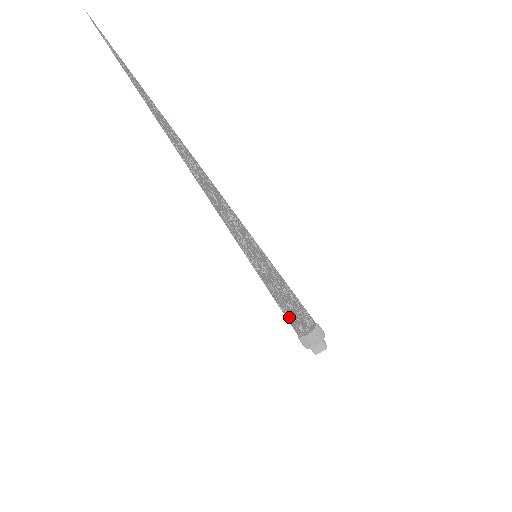
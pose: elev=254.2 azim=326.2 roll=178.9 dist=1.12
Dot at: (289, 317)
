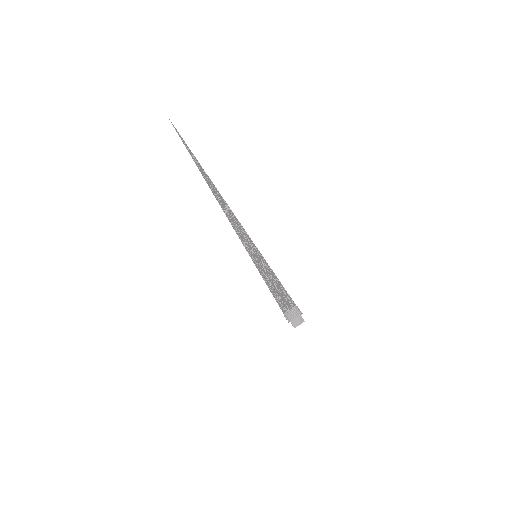
Dot at: (283, 293)
